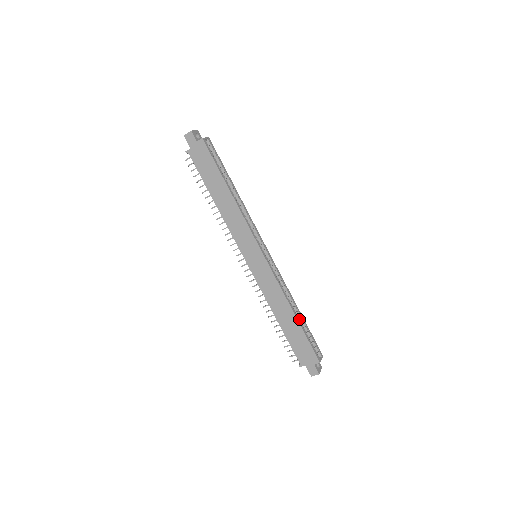
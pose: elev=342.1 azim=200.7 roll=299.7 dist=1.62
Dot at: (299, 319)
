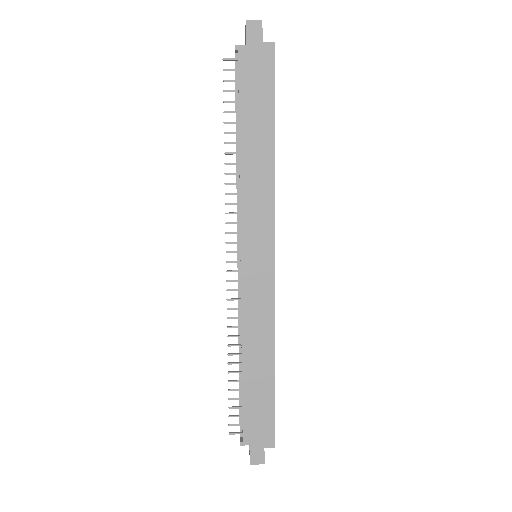
Dot at: occluded
